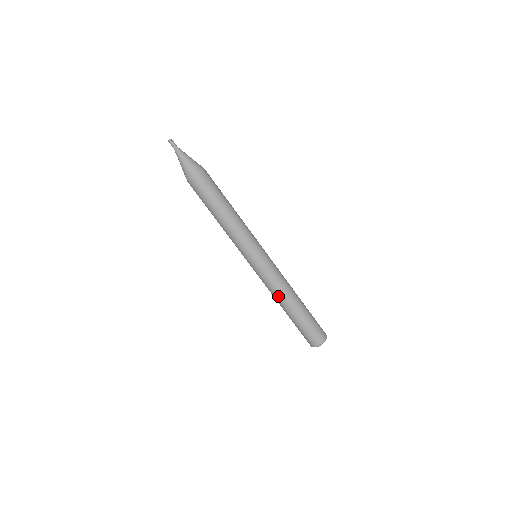
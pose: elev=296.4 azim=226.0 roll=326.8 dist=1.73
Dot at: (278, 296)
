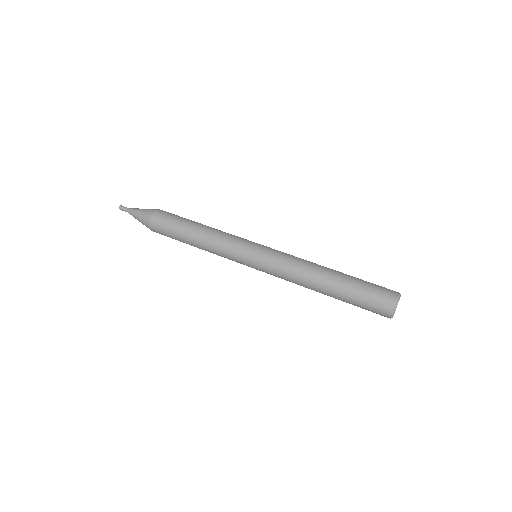
Dot at: occluded
